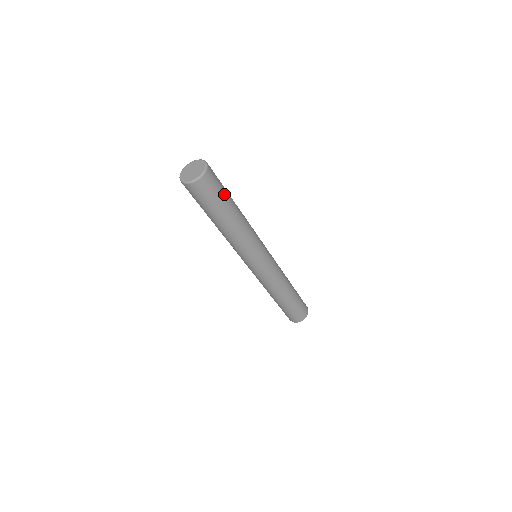
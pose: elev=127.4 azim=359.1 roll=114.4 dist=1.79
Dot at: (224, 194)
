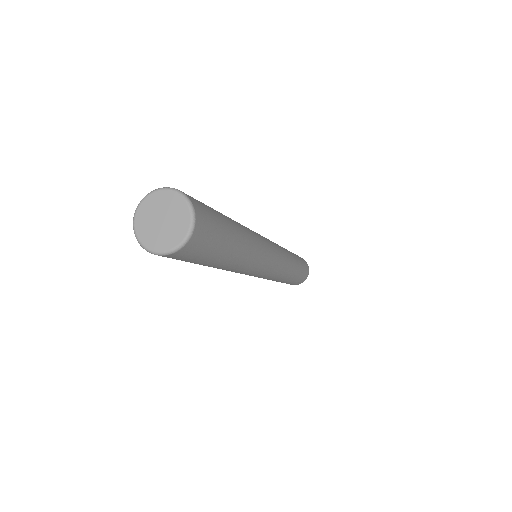
Dot at: (222, 223)
